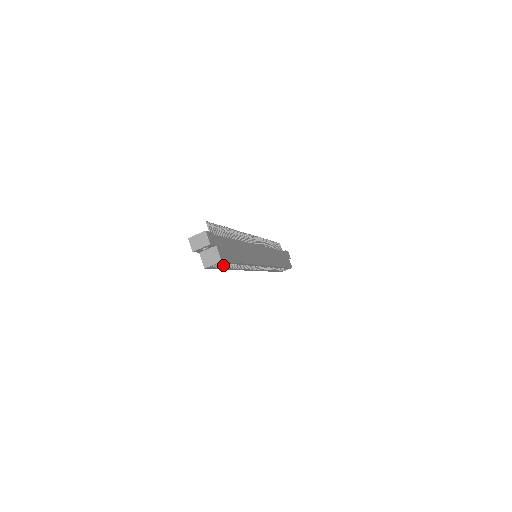
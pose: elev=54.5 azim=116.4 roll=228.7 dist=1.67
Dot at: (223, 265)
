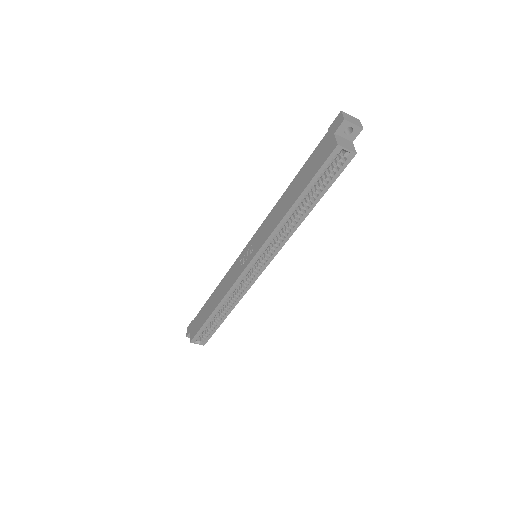
Dot at: (319, 179)
